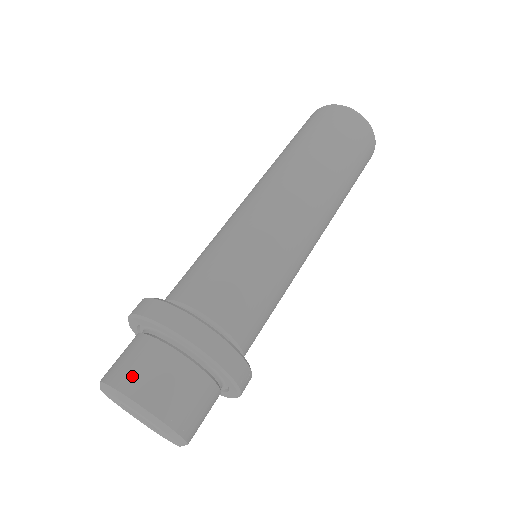
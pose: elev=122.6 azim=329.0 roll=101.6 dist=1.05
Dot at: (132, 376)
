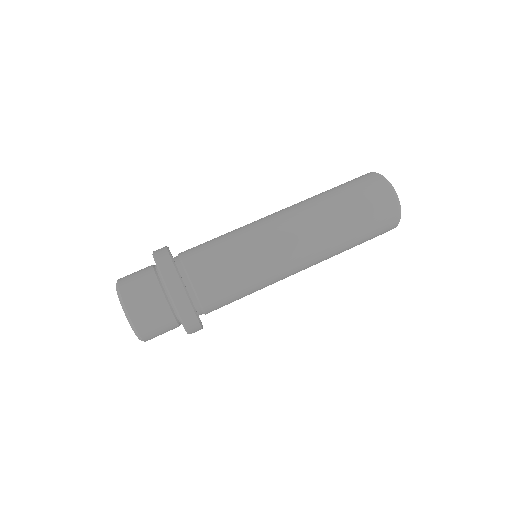
Dot at: (140, 311)
